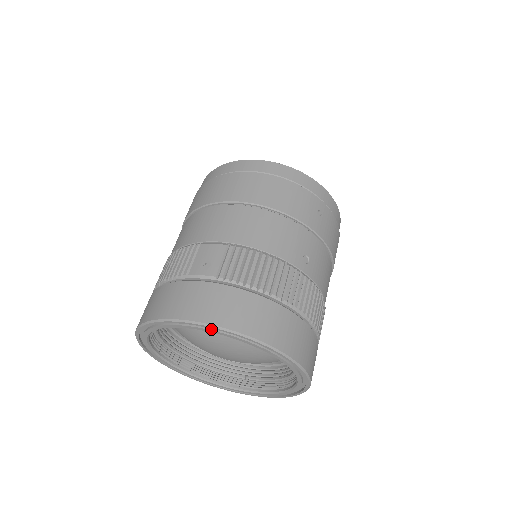
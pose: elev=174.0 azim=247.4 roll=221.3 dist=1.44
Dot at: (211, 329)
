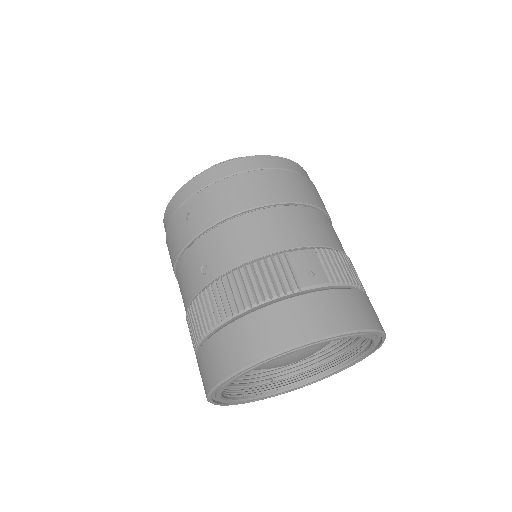
Dot at: (353, 335)
